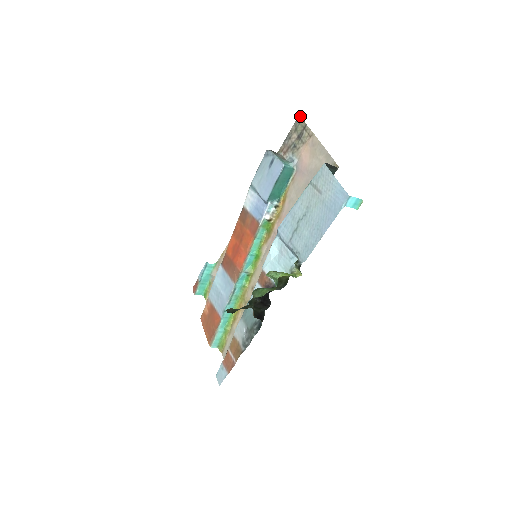
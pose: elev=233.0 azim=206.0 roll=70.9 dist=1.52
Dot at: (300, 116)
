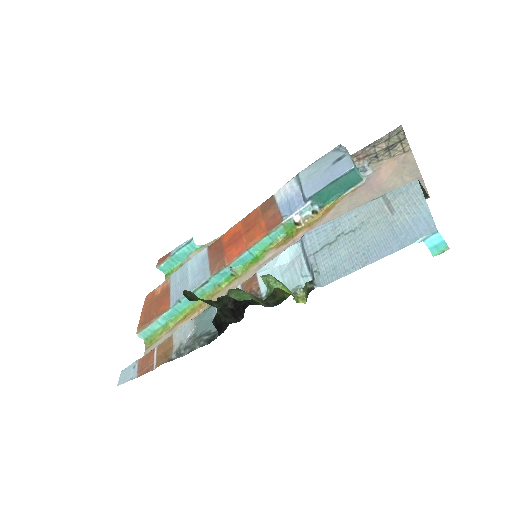
Dot at: (402, 127)
